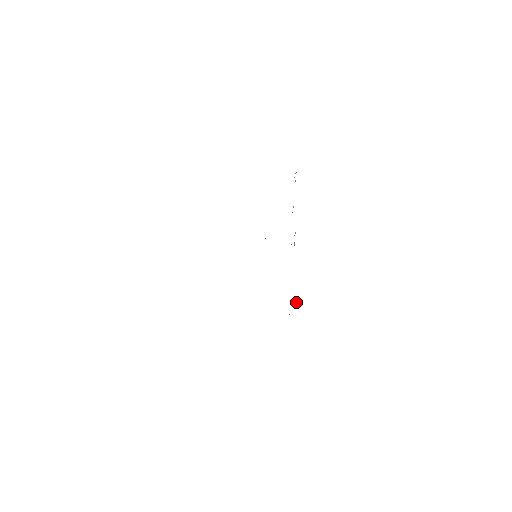
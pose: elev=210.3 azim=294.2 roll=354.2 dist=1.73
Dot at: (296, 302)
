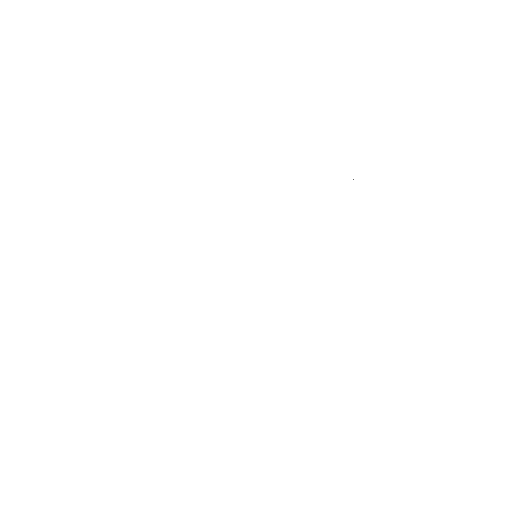
Dot at: occluded
